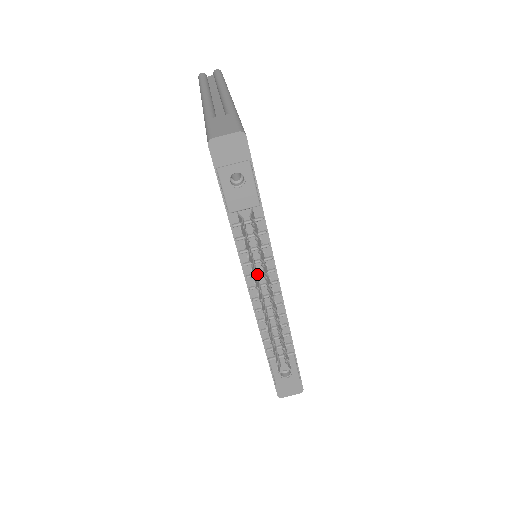
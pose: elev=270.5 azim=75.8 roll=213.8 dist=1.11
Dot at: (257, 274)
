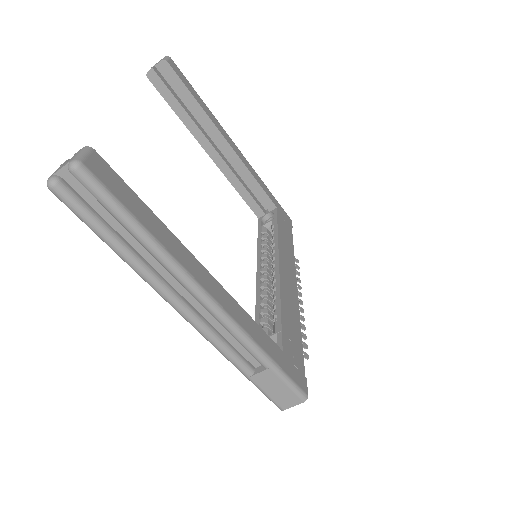
Dot at: occluded
